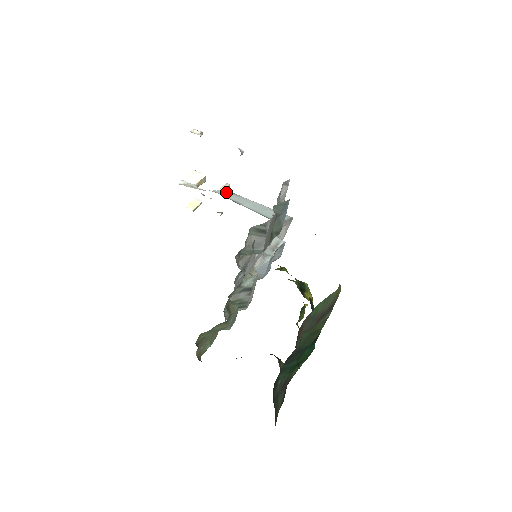
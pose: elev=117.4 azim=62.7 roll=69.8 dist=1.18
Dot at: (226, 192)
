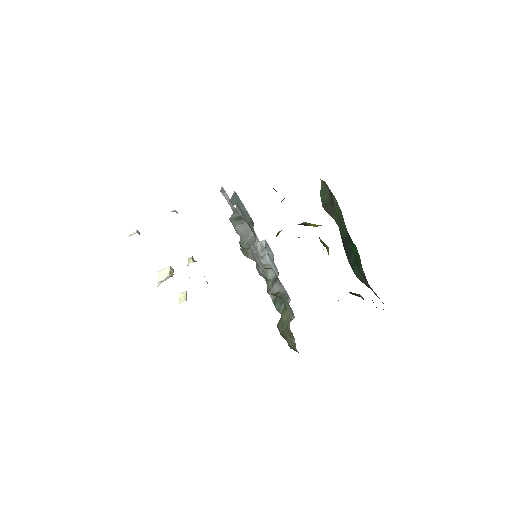
Dot at: occluded
